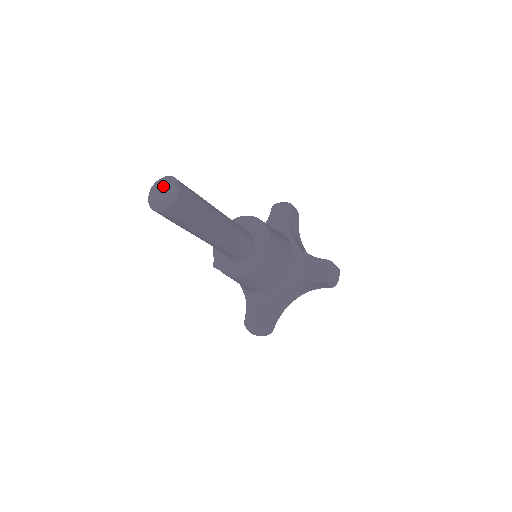
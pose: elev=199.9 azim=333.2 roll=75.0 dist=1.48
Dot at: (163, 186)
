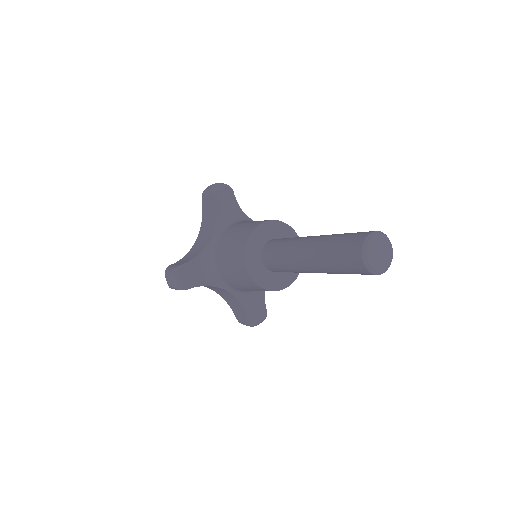
Dot at: (386, 250)
